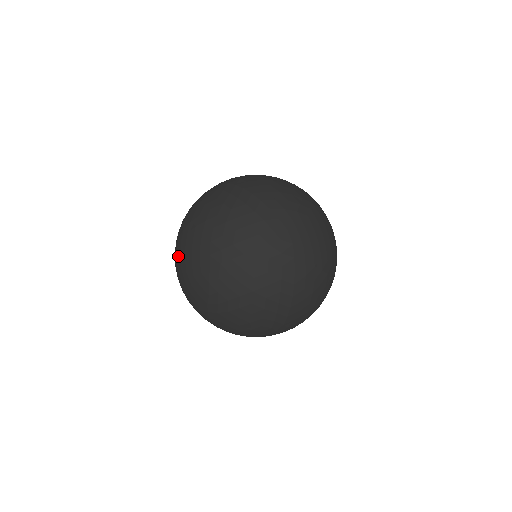
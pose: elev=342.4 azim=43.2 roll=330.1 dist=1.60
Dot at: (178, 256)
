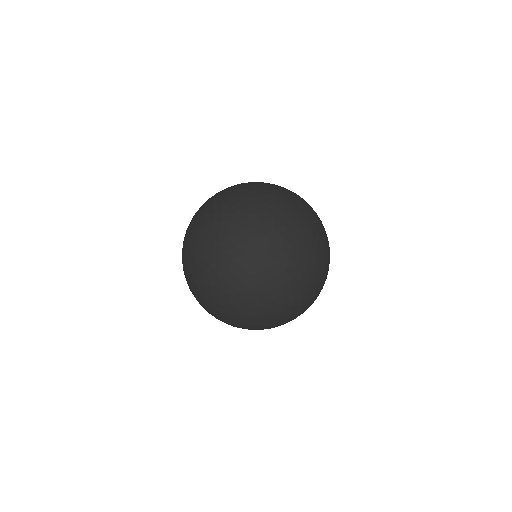
Dot at: (193, 282)
